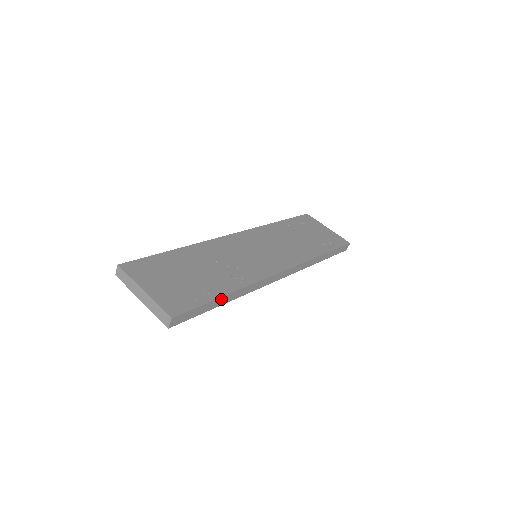
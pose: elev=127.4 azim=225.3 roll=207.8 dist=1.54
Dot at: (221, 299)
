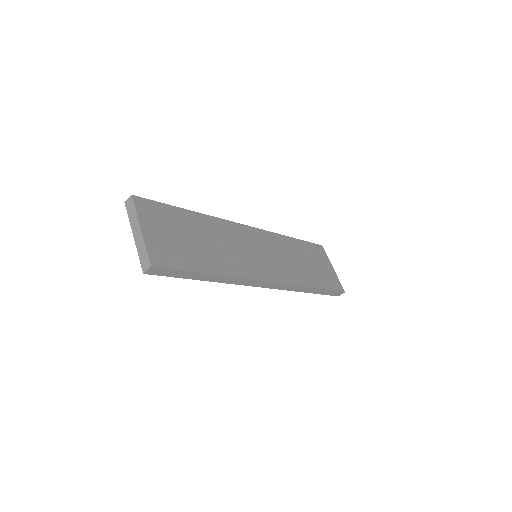
Dot at: (203, 275)
